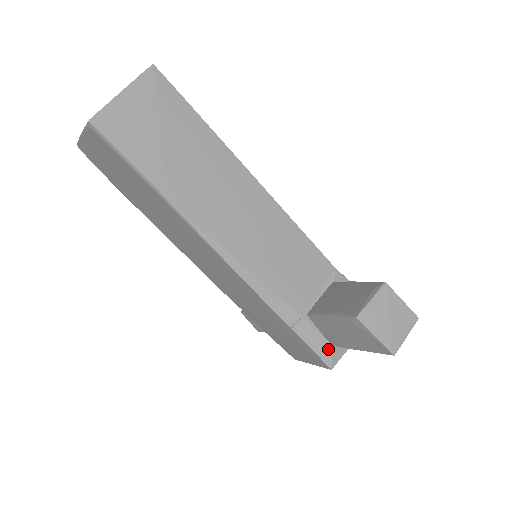
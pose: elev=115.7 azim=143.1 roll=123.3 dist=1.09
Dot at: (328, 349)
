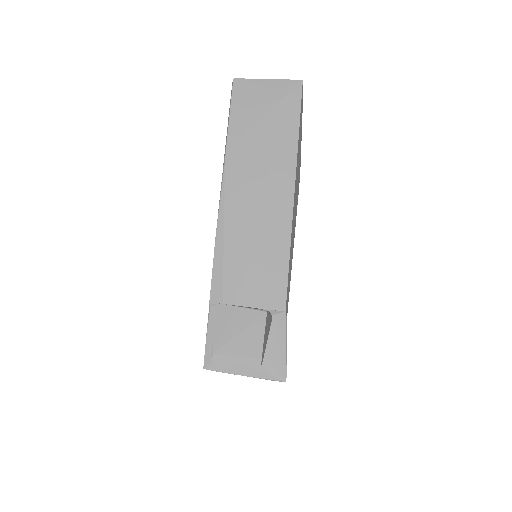
Dot at: occluded
